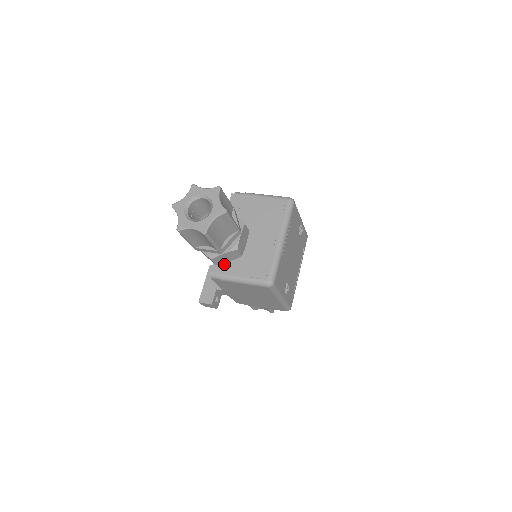
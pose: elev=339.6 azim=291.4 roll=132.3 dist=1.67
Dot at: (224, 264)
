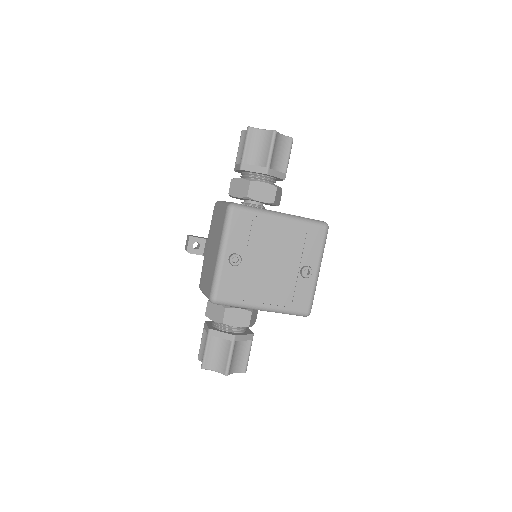
Dot at: occluded
